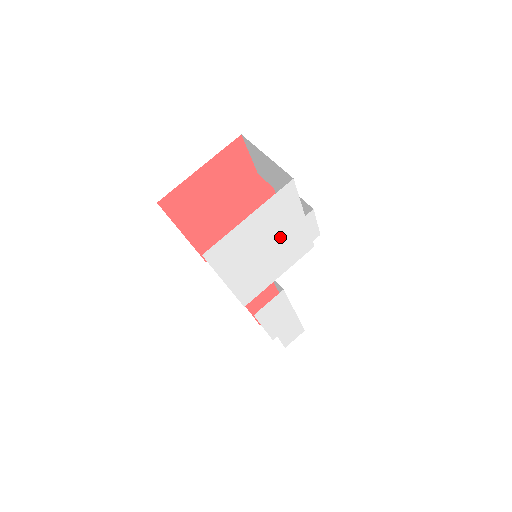
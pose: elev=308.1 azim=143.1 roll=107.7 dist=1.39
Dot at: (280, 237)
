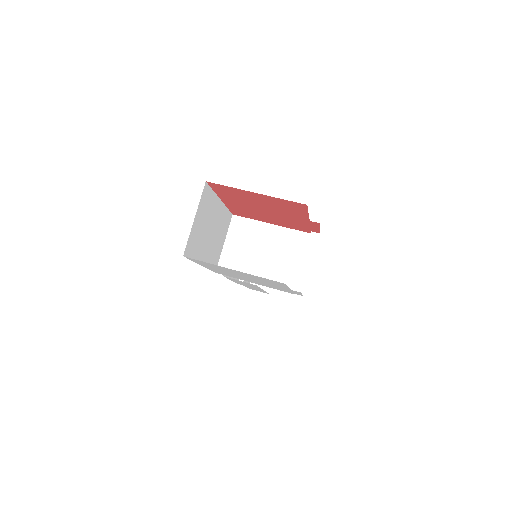
Dot at: occluded
